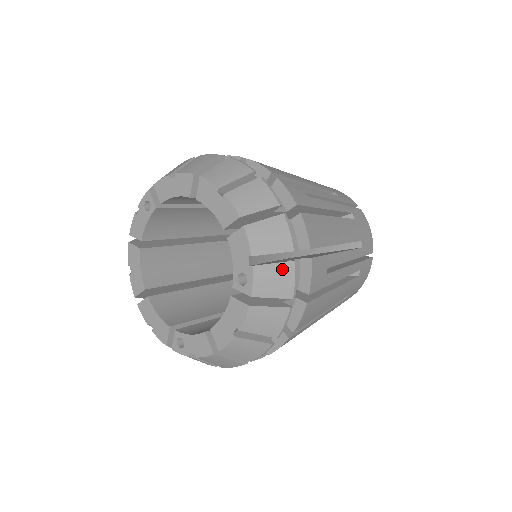
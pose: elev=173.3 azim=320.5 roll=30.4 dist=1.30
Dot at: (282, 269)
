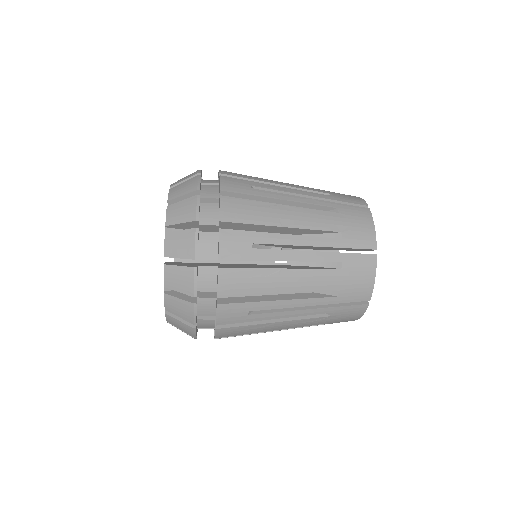
Dot at: (185, 235)
